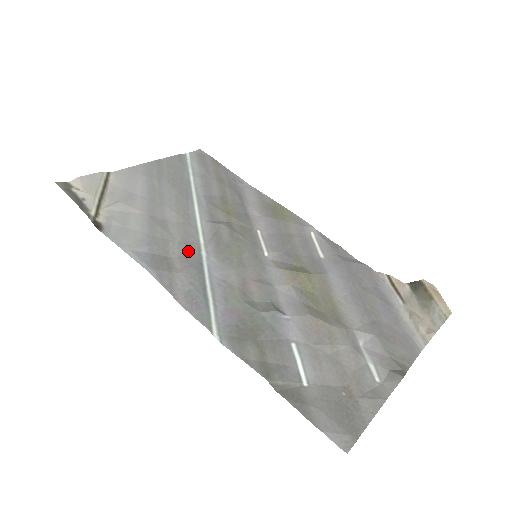
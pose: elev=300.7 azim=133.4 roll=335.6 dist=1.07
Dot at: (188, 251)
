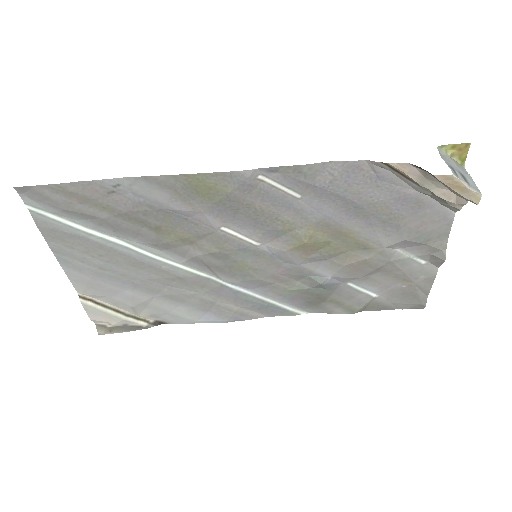
Dot at: (217, 291)
